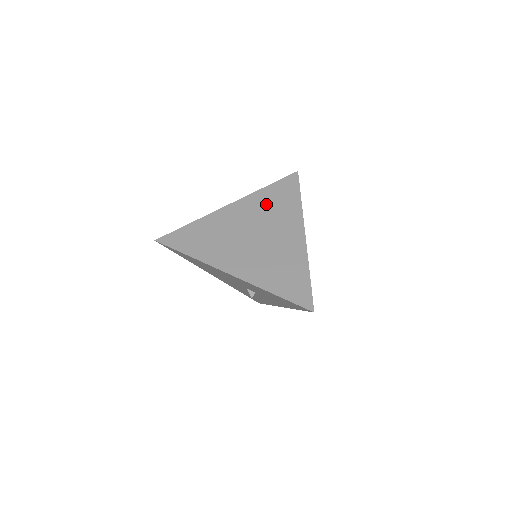
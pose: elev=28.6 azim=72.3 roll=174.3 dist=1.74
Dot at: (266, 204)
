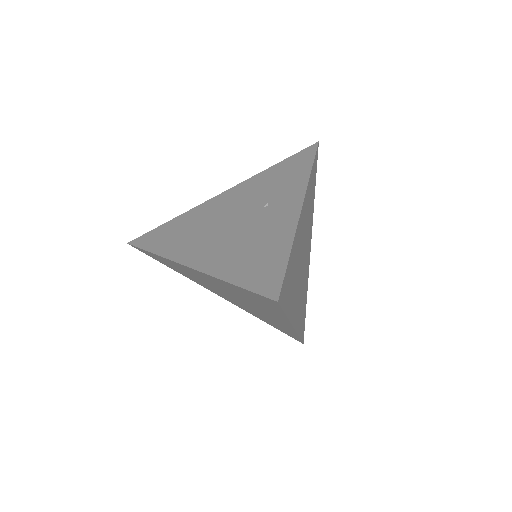
Dot at: (236, 292)
